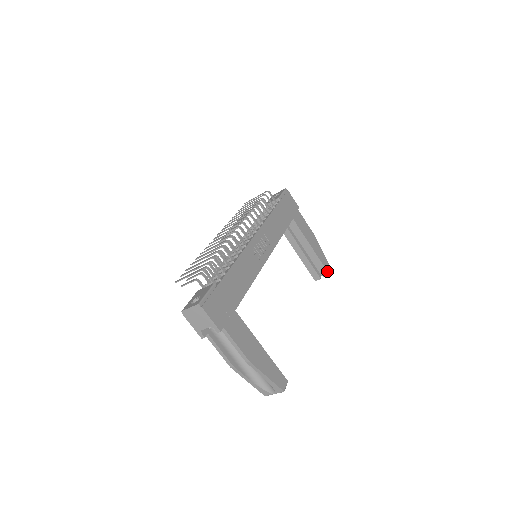
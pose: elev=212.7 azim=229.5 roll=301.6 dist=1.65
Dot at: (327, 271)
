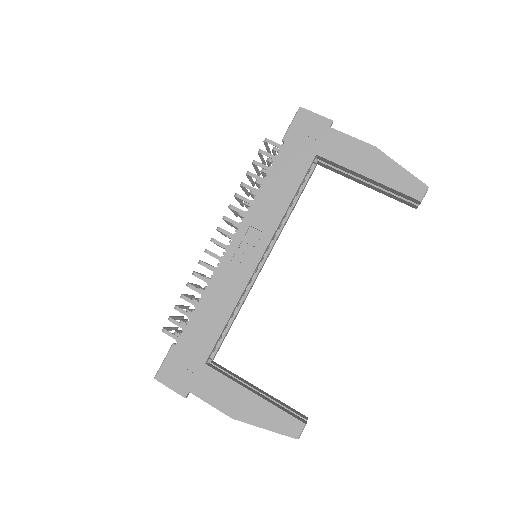
Dot at: (413, 198)
